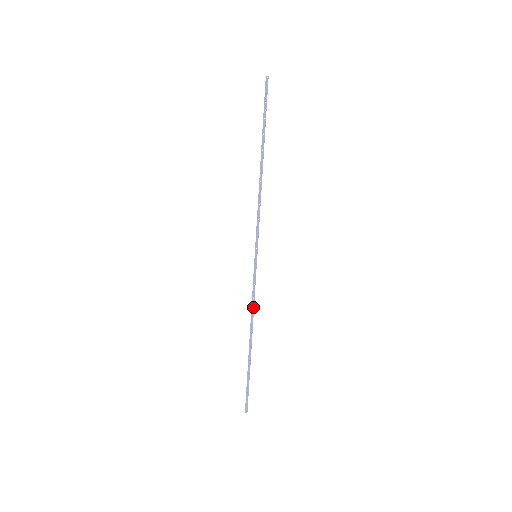
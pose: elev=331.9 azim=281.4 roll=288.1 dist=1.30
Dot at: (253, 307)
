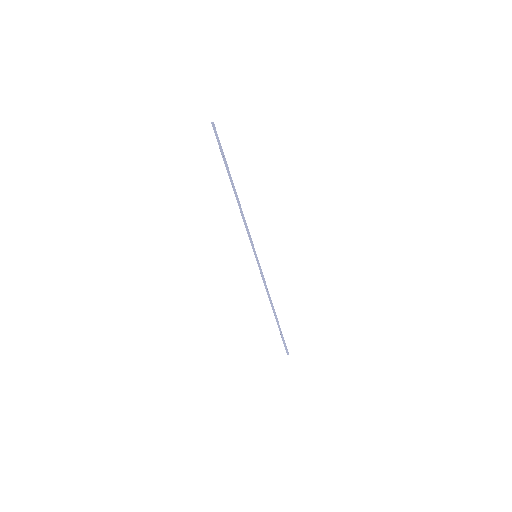
Dot at: (267, 290)
